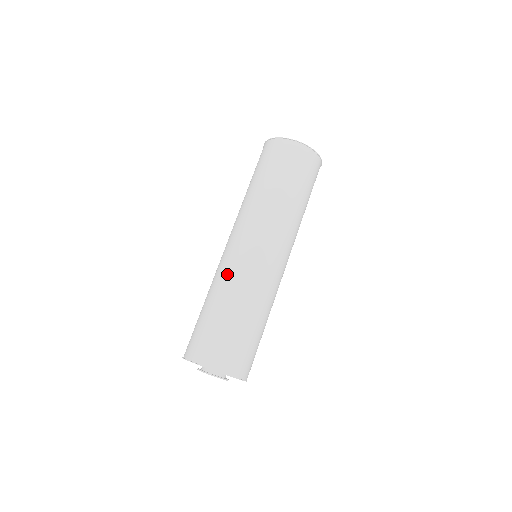
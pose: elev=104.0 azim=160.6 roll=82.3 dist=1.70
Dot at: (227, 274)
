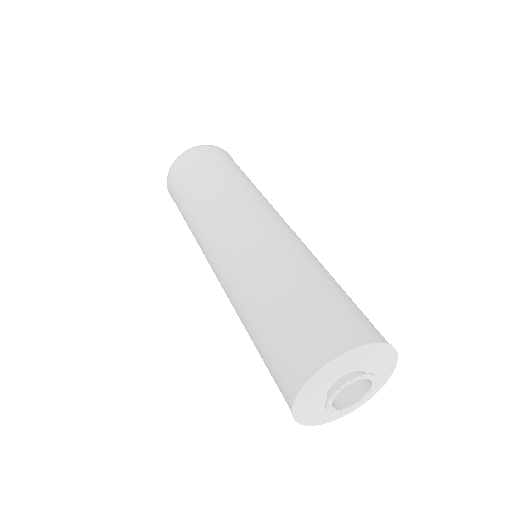
Dot at: (231, 291)
